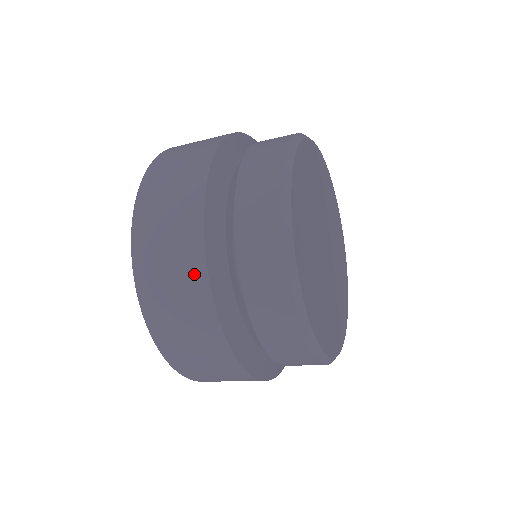
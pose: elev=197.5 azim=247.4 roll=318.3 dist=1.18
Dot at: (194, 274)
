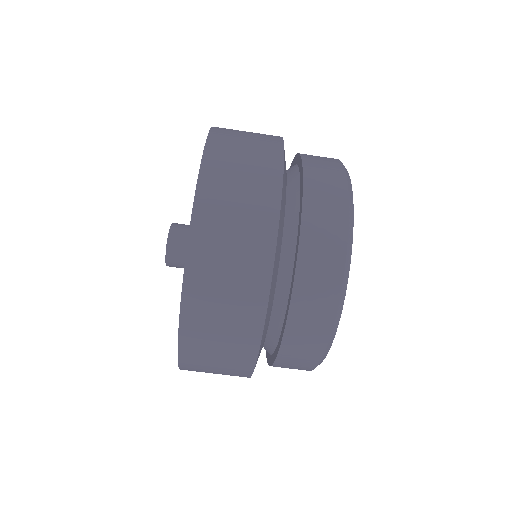
Dot at: (271, 143)
